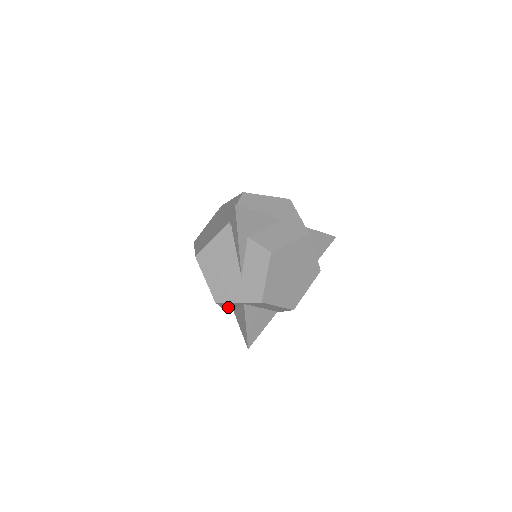
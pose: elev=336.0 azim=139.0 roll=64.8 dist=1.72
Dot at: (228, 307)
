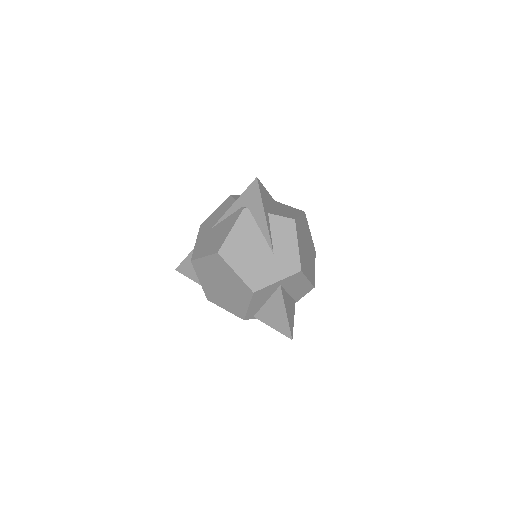
Dot at: (254, 307)
